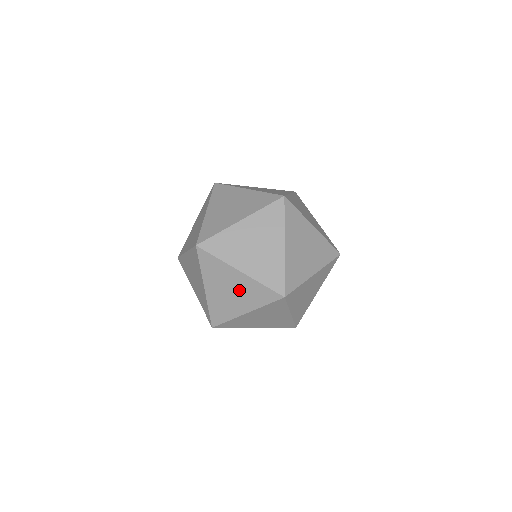
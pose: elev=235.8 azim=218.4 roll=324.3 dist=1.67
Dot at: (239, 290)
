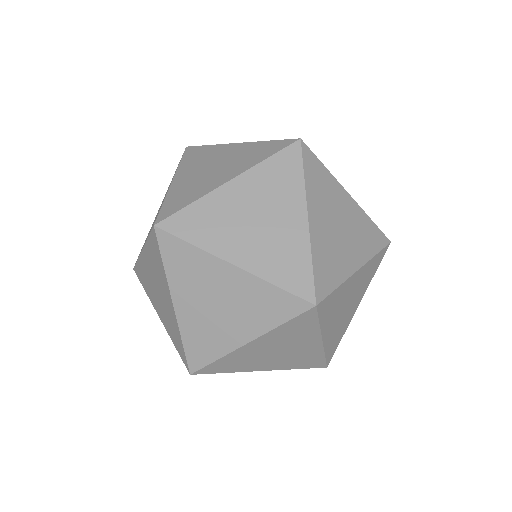
Dot at: occluded
